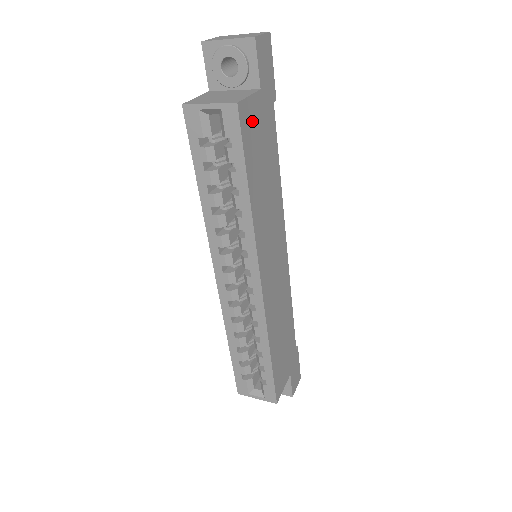
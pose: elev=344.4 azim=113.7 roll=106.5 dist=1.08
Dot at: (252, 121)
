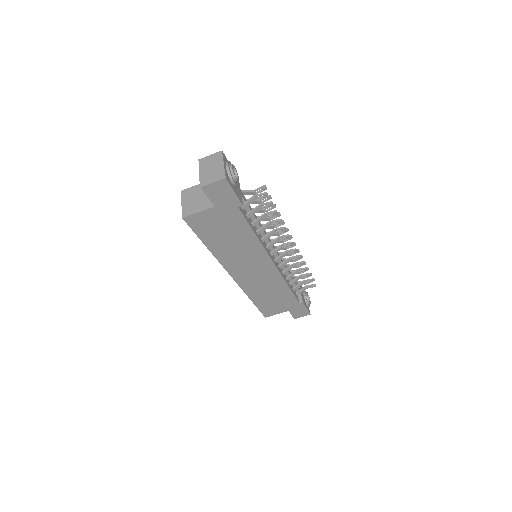
Dot at: (205, 221)
